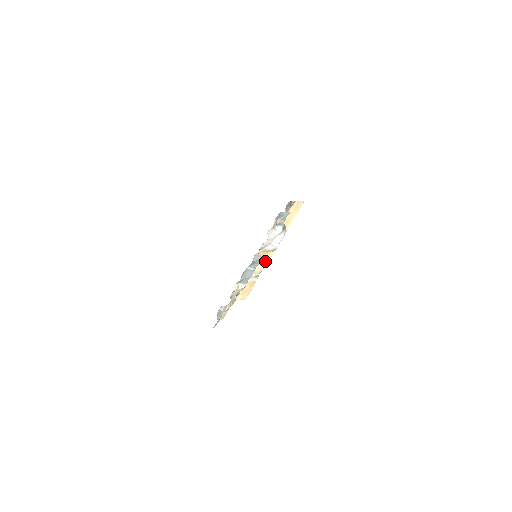
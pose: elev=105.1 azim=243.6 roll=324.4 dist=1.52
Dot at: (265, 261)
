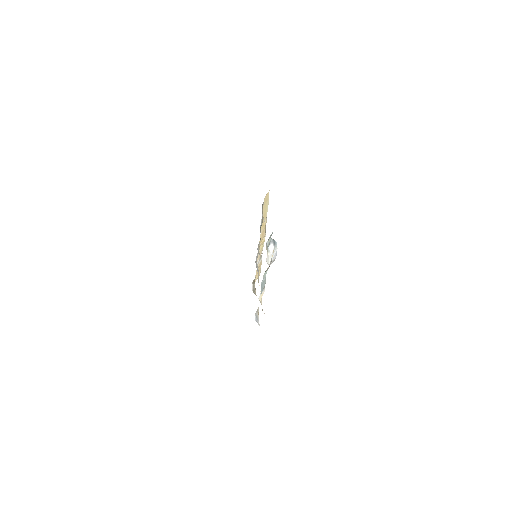
Dot at: (261, 246)
